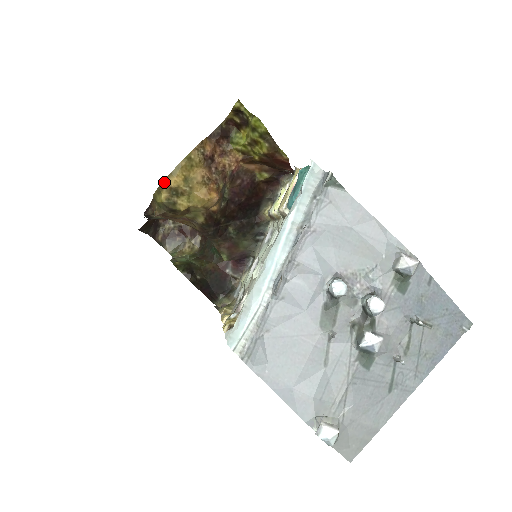
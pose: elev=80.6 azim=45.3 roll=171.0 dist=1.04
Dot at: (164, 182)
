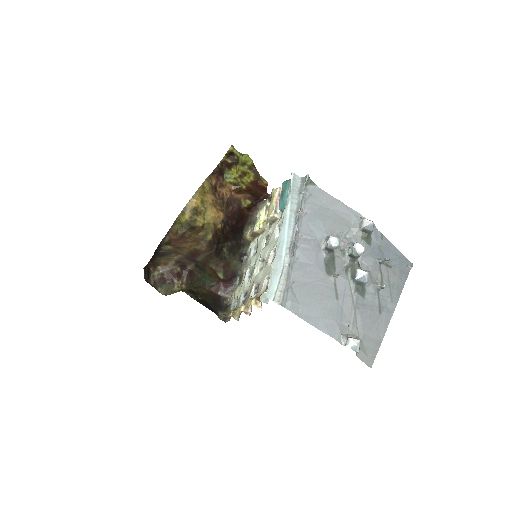
Dot at: (187, 205)
